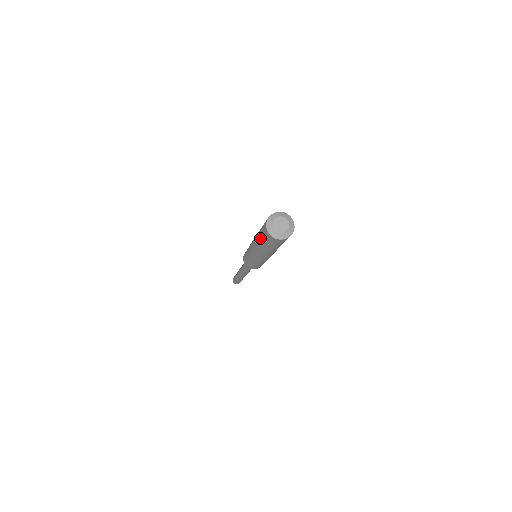
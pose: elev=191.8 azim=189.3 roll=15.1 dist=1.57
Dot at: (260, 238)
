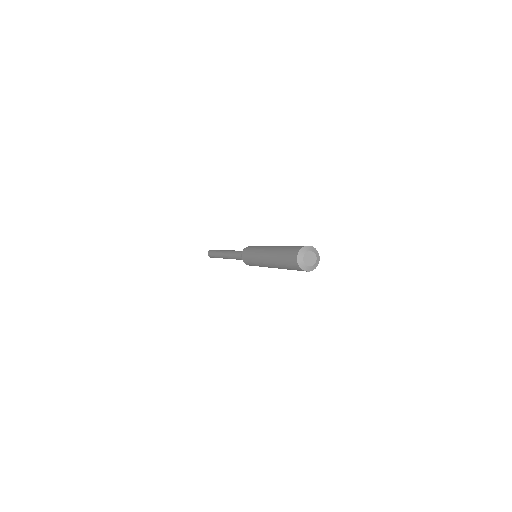
Dot at: (282, 261)
